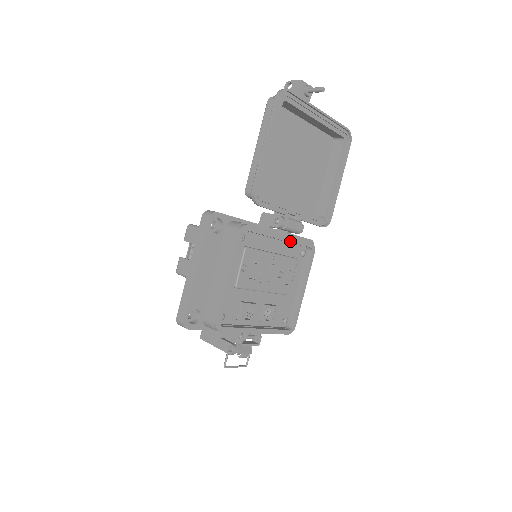
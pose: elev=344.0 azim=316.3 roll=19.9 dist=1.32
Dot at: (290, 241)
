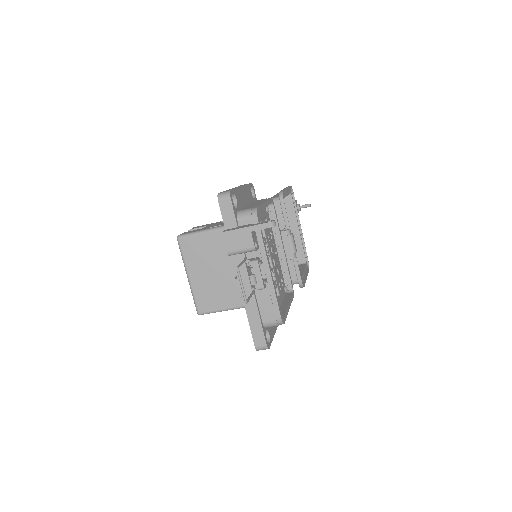
Dot at: (286, 259)
